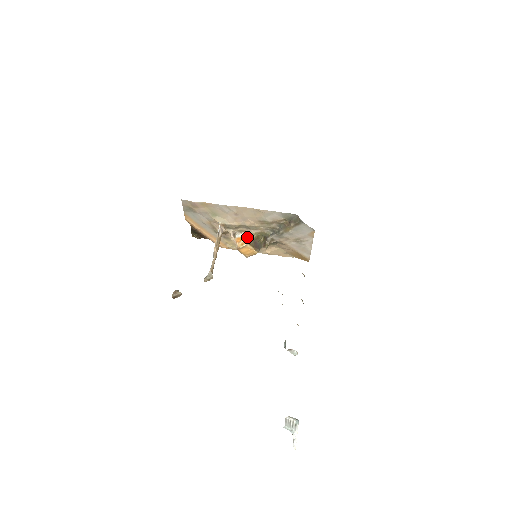
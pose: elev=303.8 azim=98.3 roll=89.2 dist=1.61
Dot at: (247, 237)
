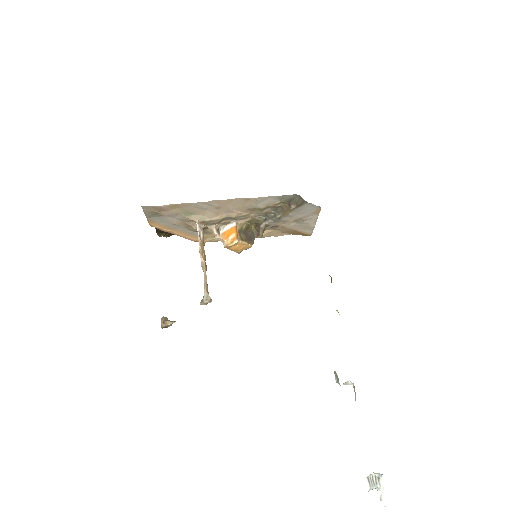
Dot at: (235, 230)
